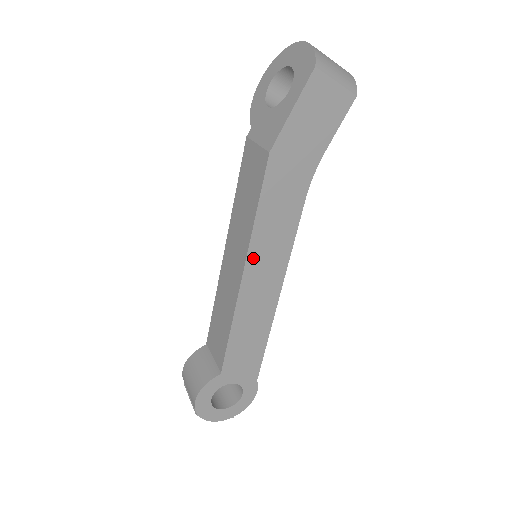
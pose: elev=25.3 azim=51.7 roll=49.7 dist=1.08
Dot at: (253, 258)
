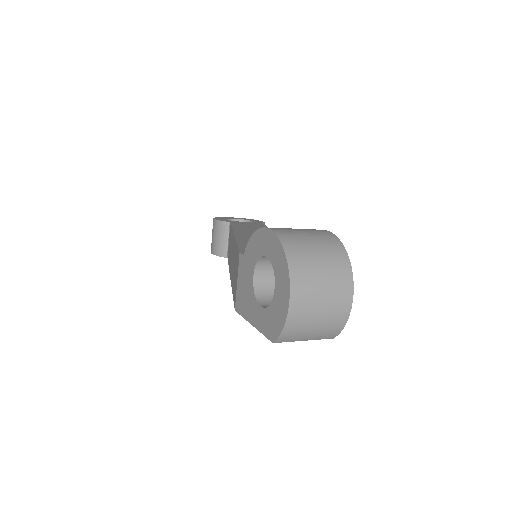
Dot at: occluded
